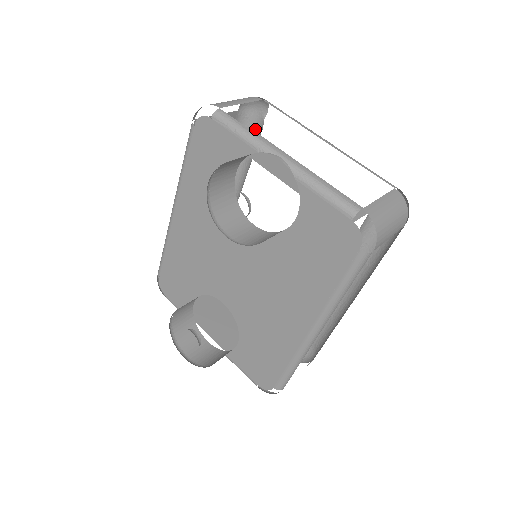
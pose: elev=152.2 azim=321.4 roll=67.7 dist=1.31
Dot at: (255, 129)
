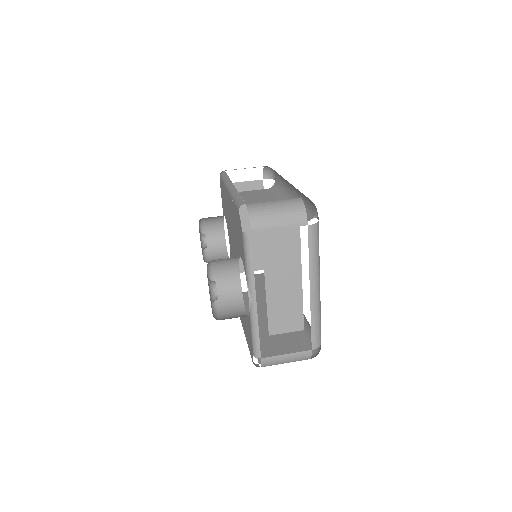
Dot at: (312, 207)
